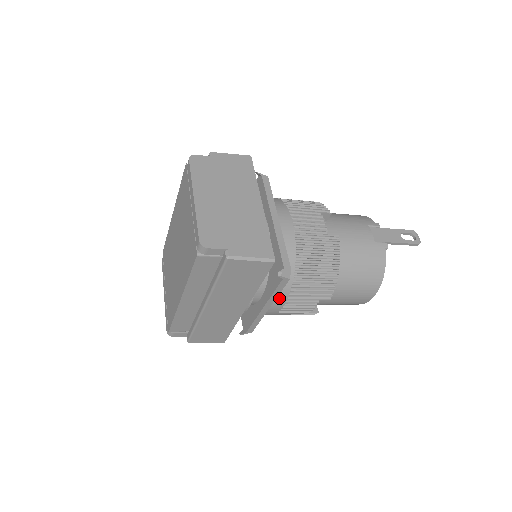
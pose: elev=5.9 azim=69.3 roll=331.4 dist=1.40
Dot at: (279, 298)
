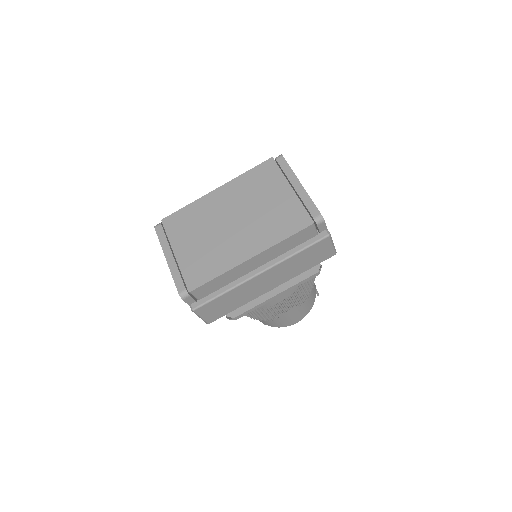
Dot at: (290, 291)
